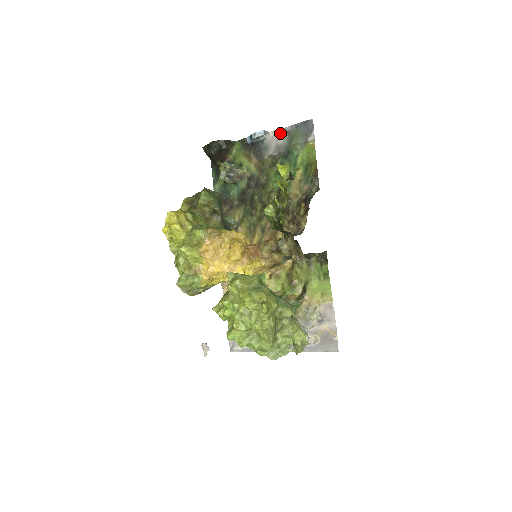
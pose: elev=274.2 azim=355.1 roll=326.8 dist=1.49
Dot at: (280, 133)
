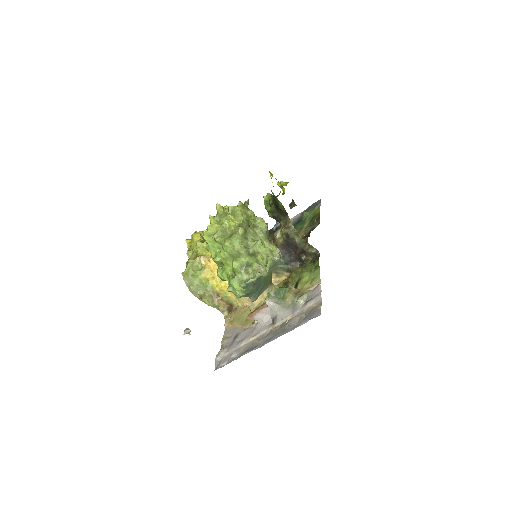
Dot at: (297, 216)
